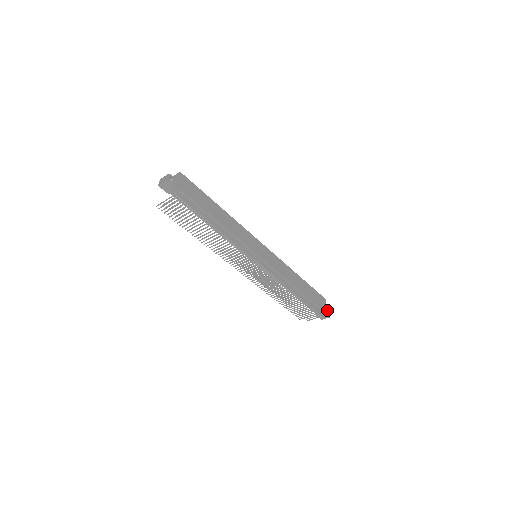
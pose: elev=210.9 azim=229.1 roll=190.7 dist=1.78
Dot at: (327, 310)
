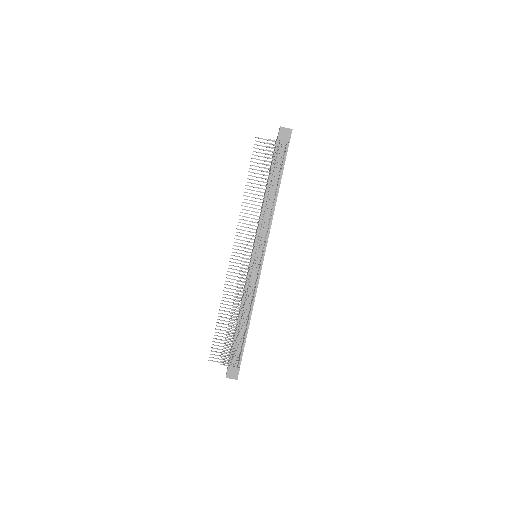
Dot at: occluded
